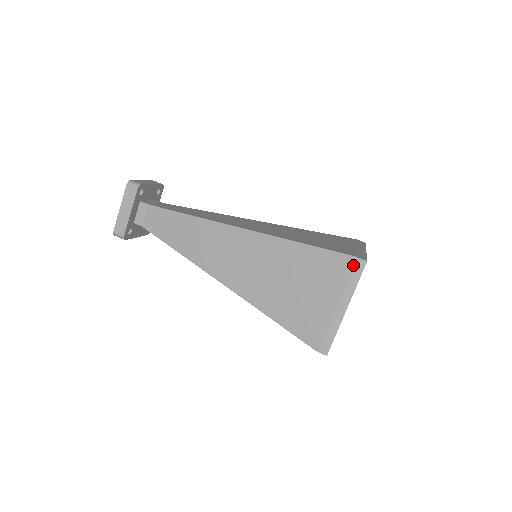
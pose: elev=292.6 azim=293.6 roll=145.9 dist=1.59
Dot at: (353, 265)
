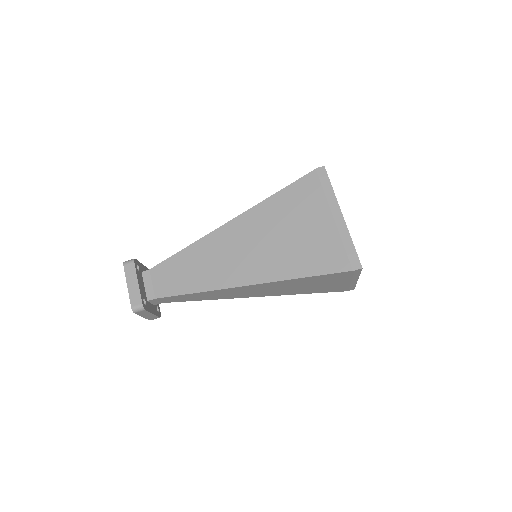
Dot at: (353, 273)
